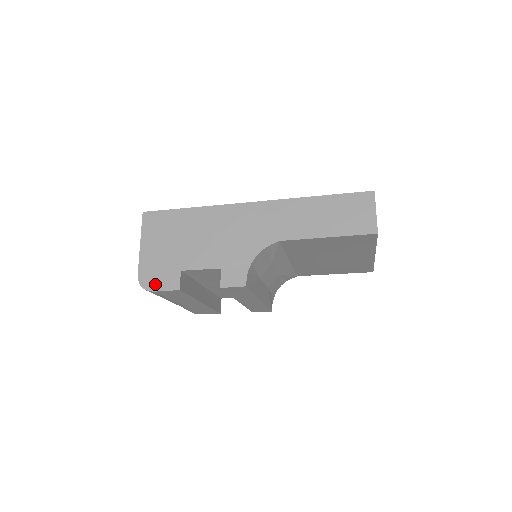
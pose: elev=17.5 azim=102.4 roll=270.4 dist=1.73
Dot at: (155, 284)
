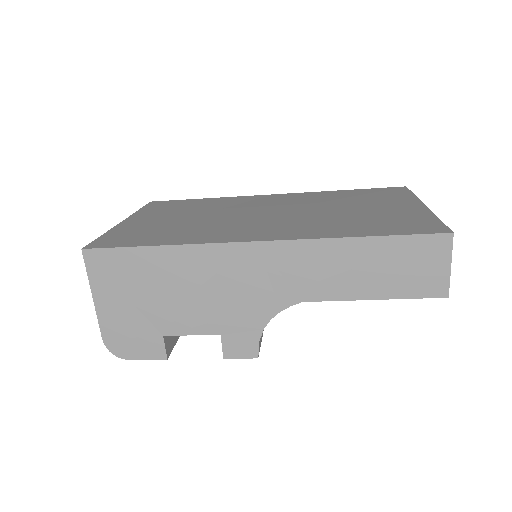
Dot at: (130, 351)
